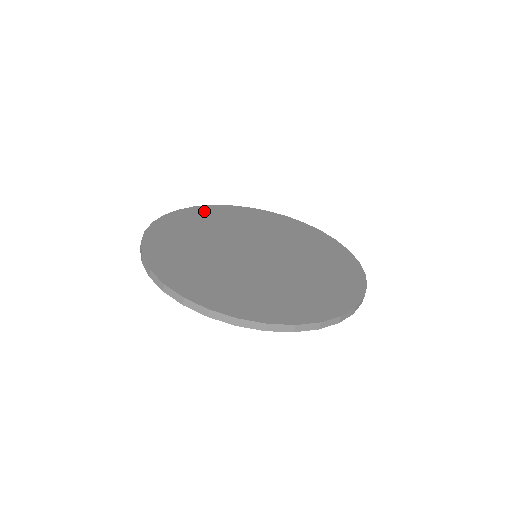
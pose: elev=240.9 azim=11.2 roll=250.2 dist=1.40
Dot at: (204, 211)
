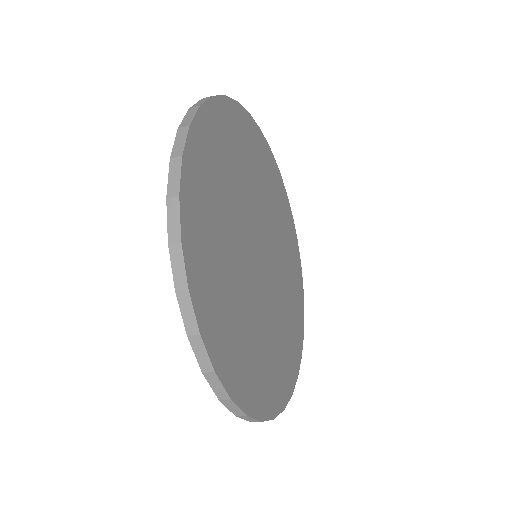
Dot at: (197, 169)
